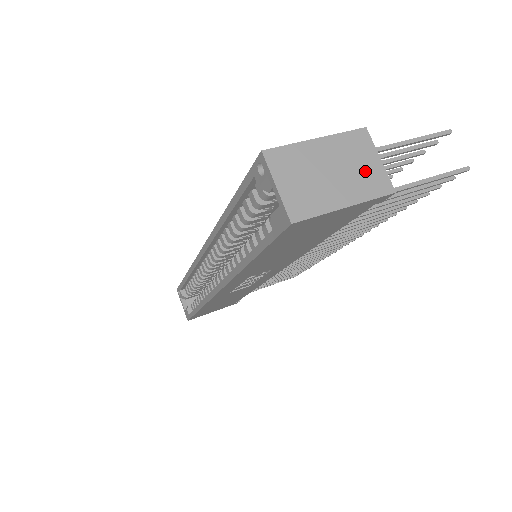
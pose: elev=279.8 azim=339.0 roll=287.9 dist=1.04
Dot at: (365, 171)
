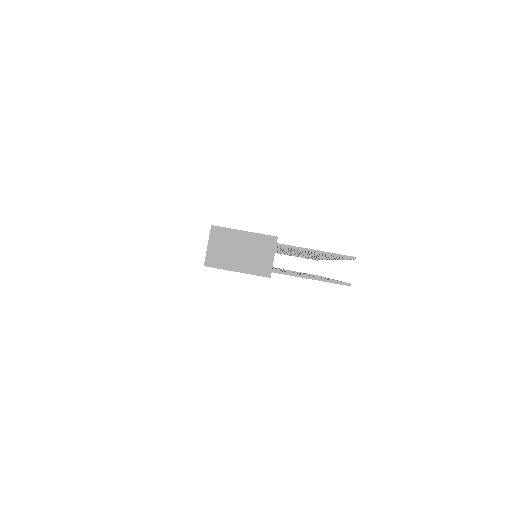
Dot at: (260, 259)
